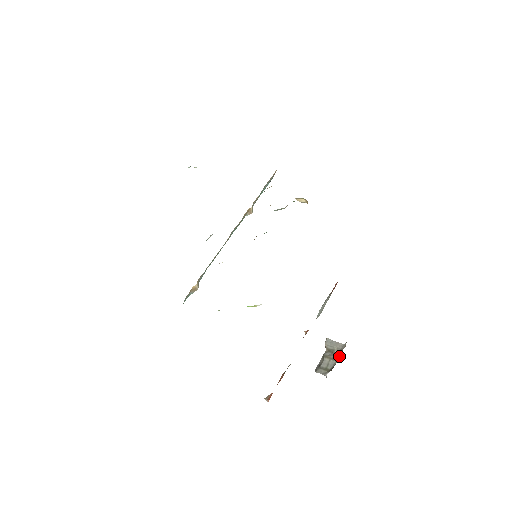
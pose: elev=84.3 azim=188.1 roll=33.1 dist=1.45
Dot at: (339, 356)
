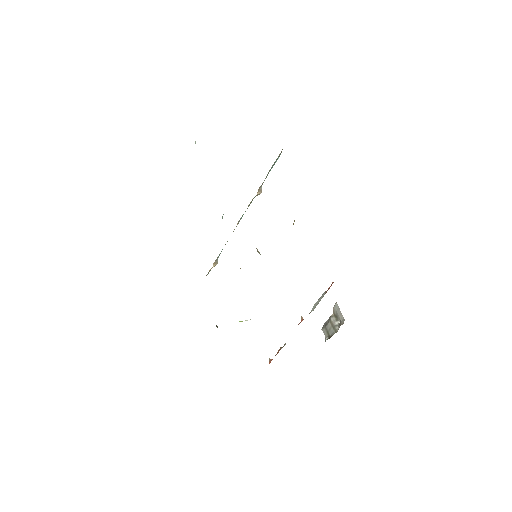
Dot at: (338, 329)
